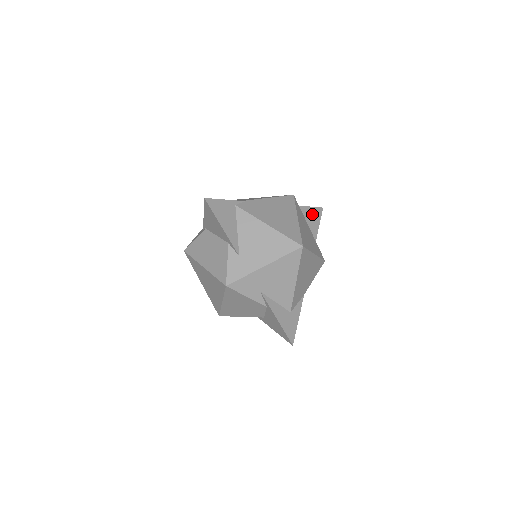
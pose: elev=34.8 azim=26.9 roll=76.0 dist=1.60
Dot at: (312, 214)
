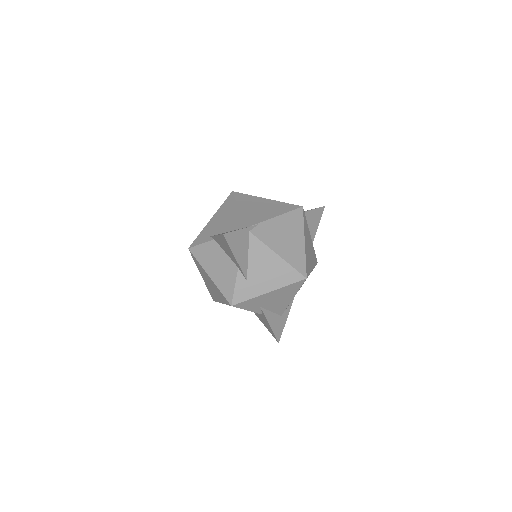
Dot at: (314, 216)
